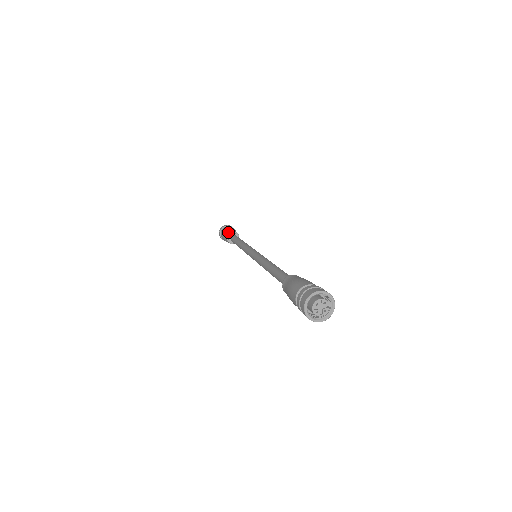
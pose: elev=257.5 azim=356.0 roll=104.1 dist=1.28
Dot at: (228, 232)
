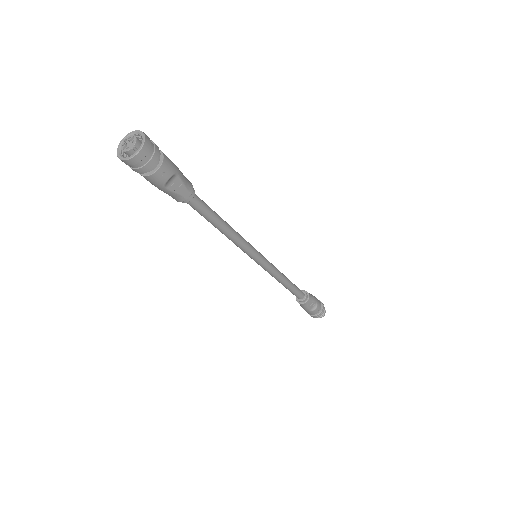
Dot at: (305, 291)
